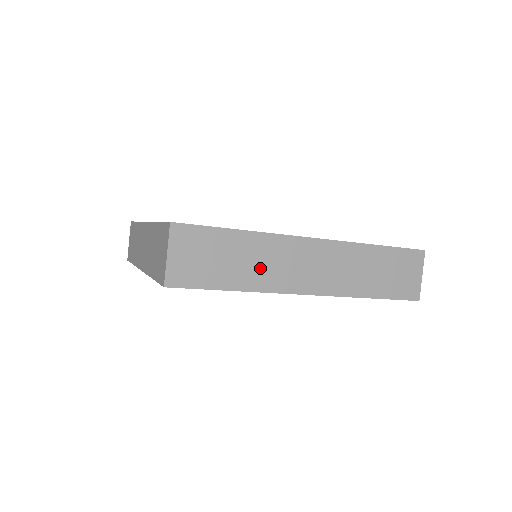
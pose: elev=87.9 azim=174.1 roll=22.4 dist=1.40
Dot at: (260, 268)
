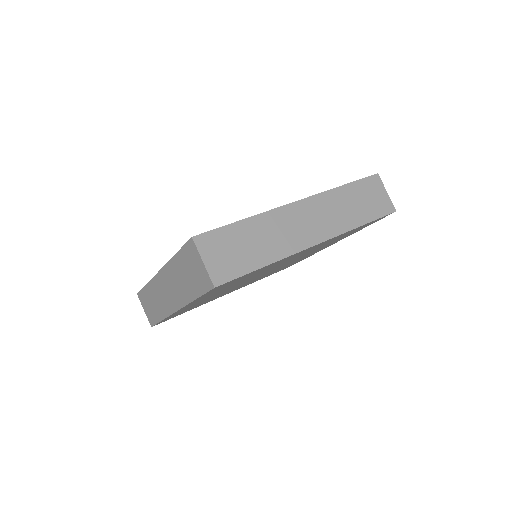
Dot at: (274, 240)
